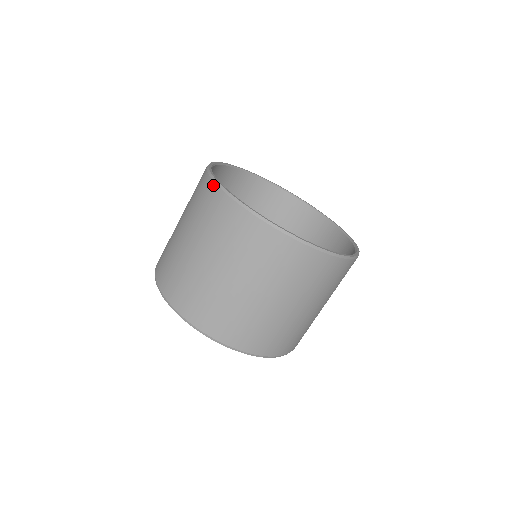
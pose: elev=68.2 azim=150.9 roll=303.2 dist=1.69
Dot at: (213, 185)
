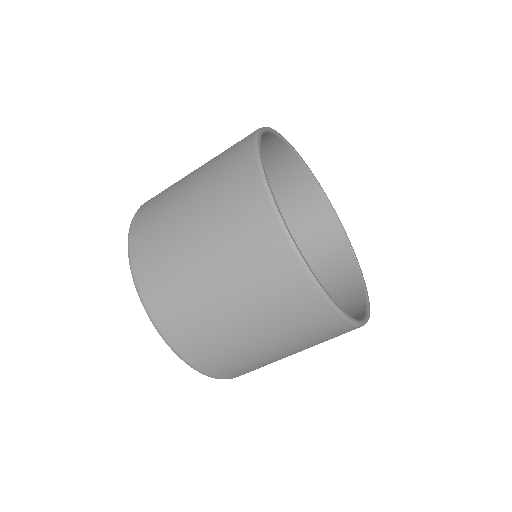
Dot at: (321, 299)
